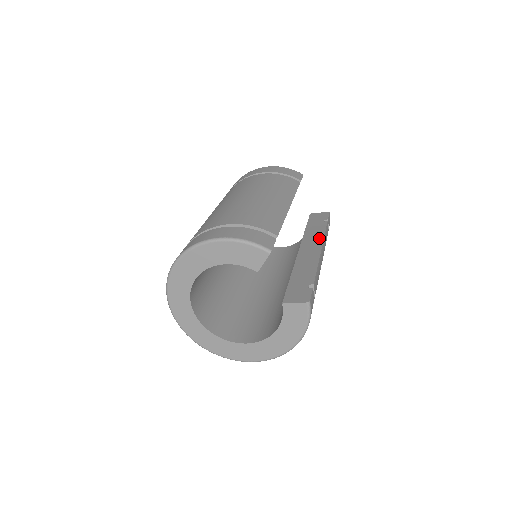
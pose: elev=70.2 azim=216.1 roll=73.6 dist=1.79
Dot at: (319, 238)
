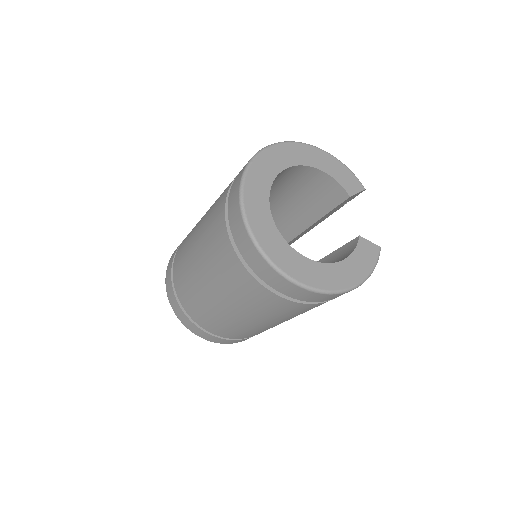
Dot at: occluded
